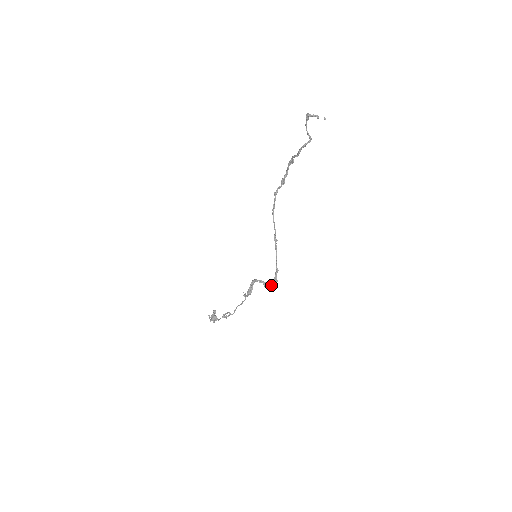
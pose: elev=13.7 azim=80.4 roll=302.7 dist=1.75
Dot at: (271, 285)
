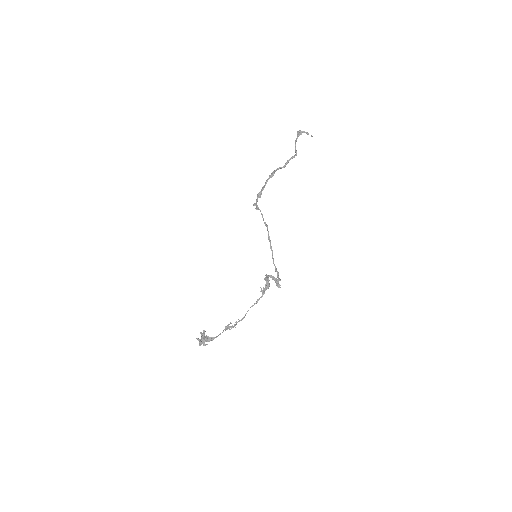
Dot at: occluded
